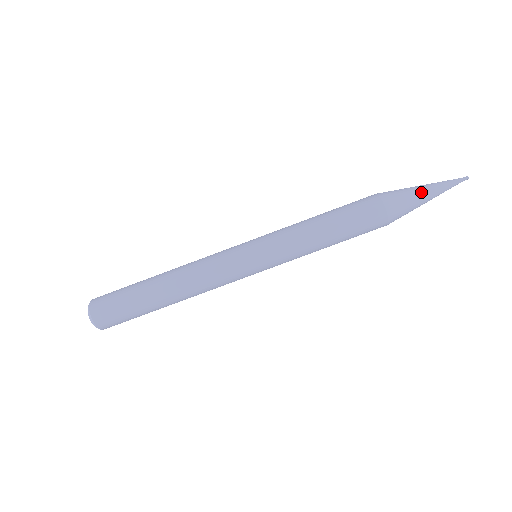
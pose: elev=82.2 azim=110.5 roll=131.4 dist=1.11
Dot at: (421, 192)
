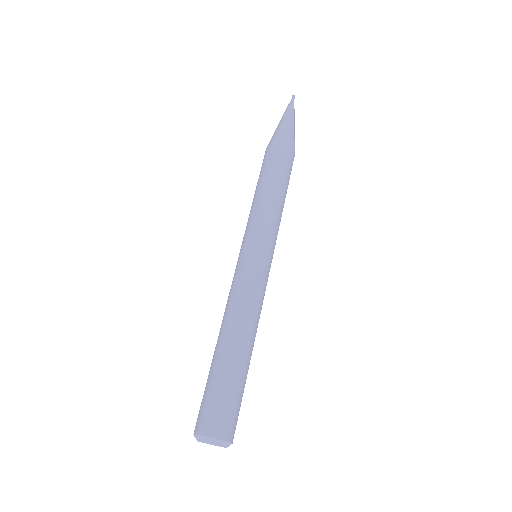
Dot at: (278, 125)
